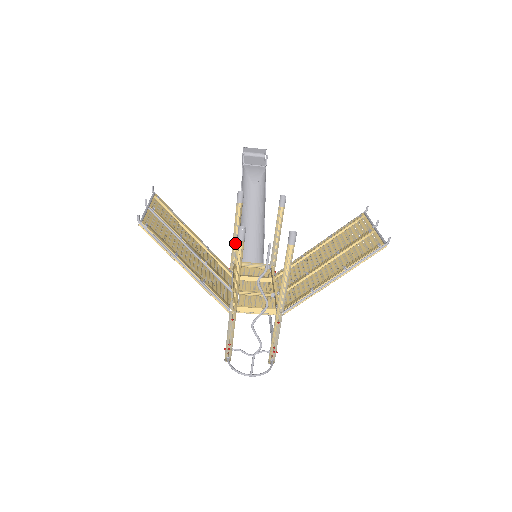
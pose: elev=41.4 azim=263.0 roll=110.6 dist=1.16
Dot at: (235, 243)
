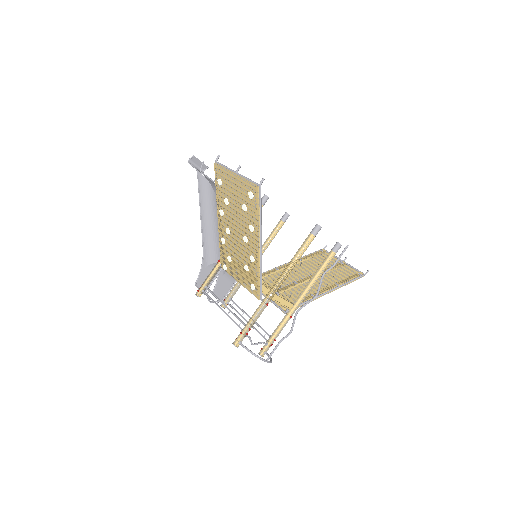
Dot at: occluded
